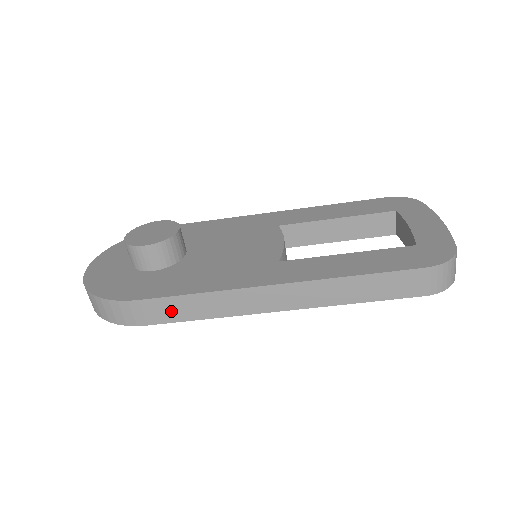
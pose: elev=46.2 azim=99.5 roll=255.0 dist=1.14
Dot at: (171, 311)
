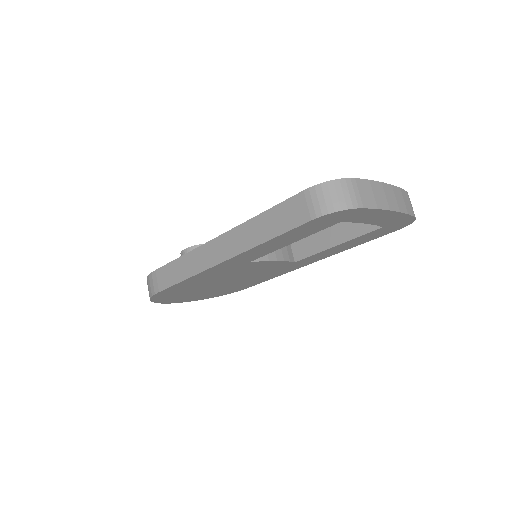
Dot at: (169, 276)
